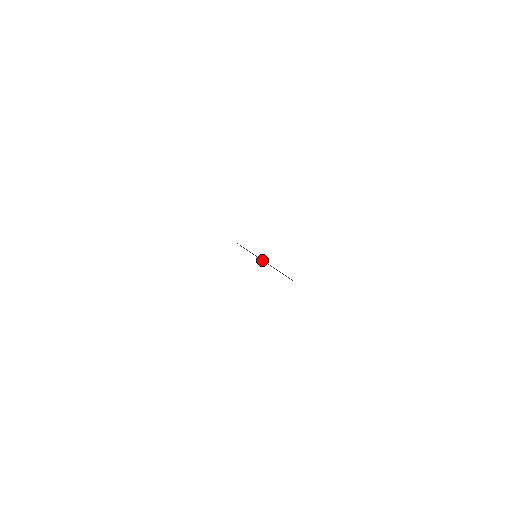
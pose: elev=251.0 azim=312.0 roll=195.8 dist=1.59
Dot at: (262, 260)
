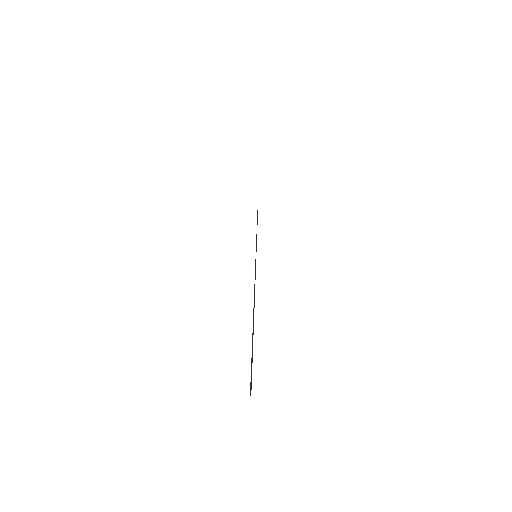
Dot at: occluded
